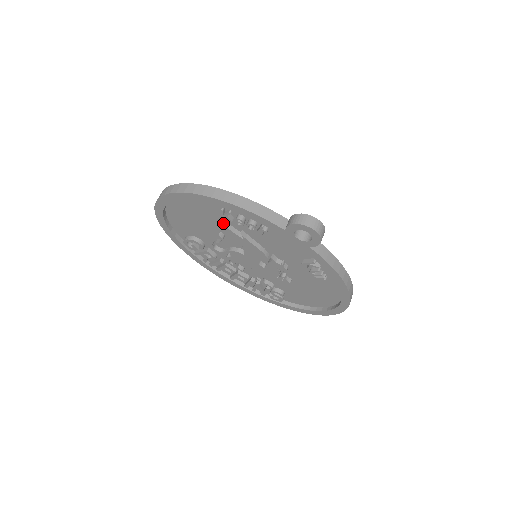
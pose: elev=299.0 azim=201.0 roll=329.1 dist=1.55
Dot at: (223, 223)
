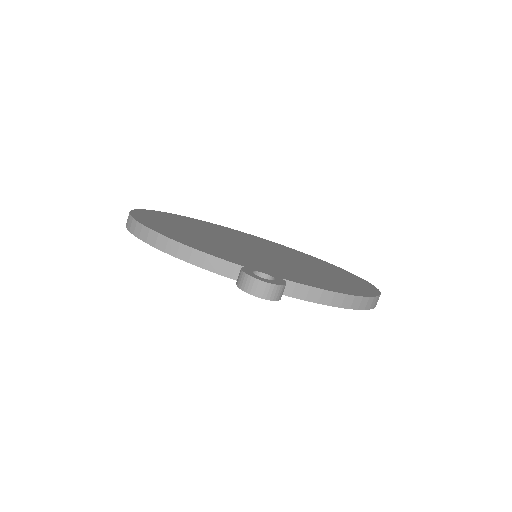
Dot at: occluded
